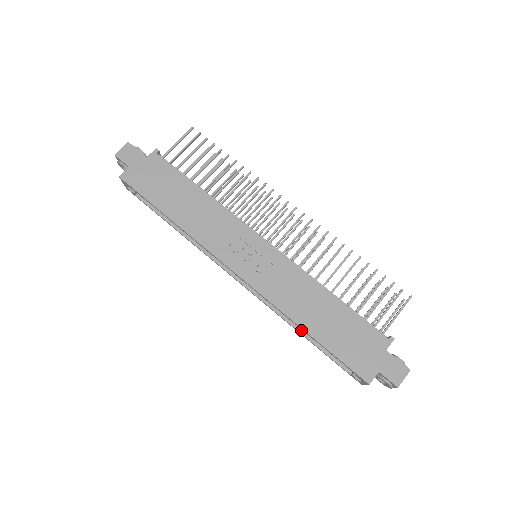
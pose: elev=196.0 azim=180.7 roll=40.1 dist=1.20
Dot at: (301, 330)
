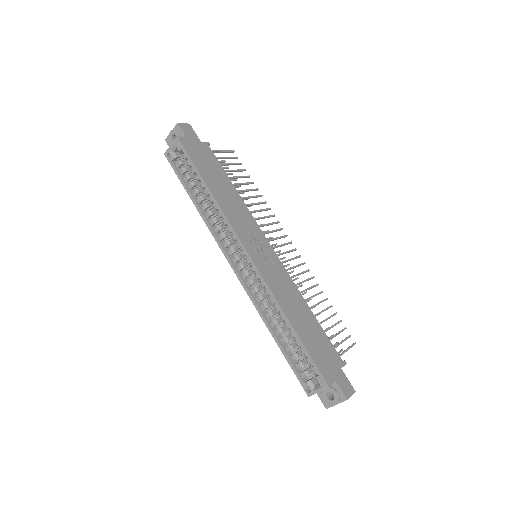
Dot at: (273, 329)
